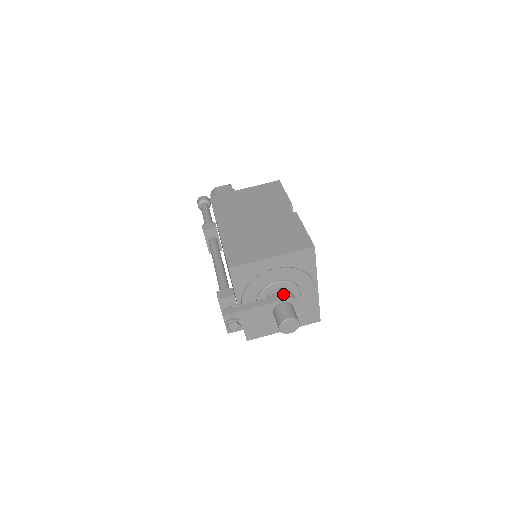
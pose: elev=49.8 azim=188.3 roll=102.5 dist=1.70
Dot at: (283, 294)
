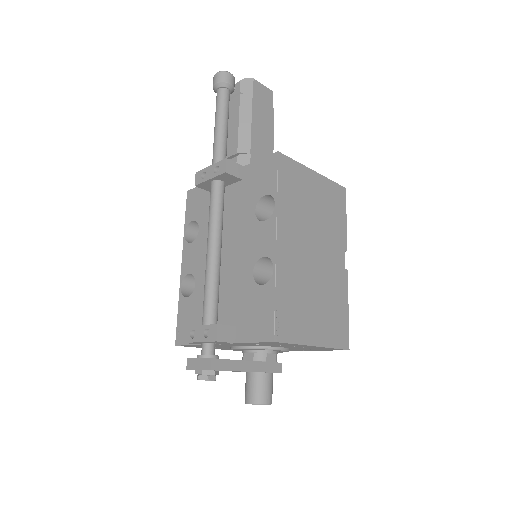
Dot at: (276, 363)
